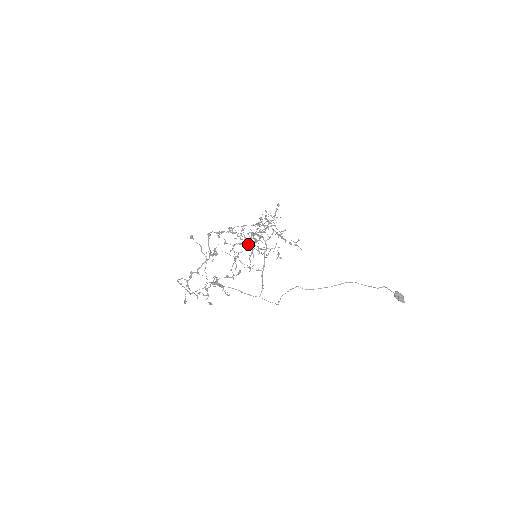
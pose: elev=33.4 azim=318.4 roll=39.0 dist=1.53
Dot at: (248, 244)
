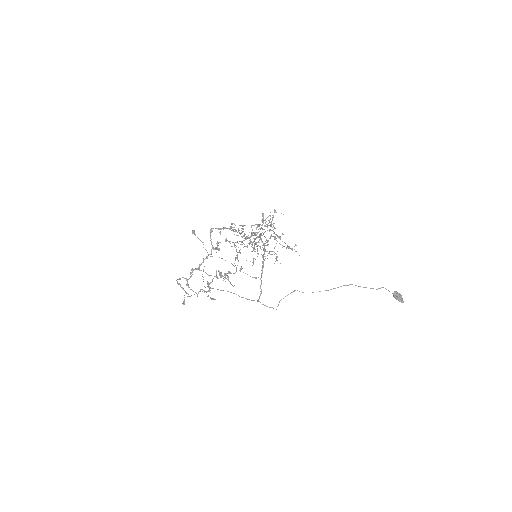
Dot at: (248, 243)
